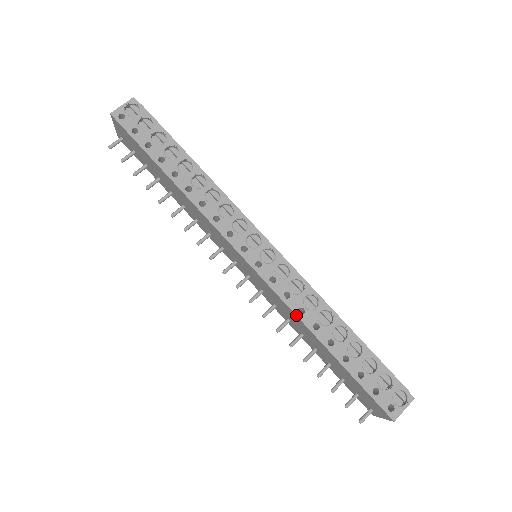
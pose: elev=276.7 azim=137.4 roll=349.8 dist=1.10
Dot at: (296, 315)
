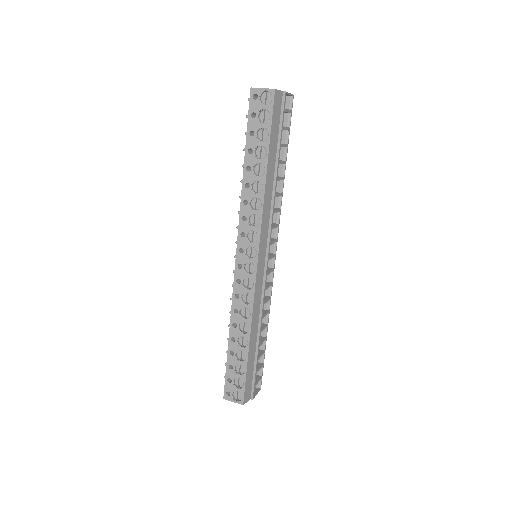
Dot at: (231, 309)
